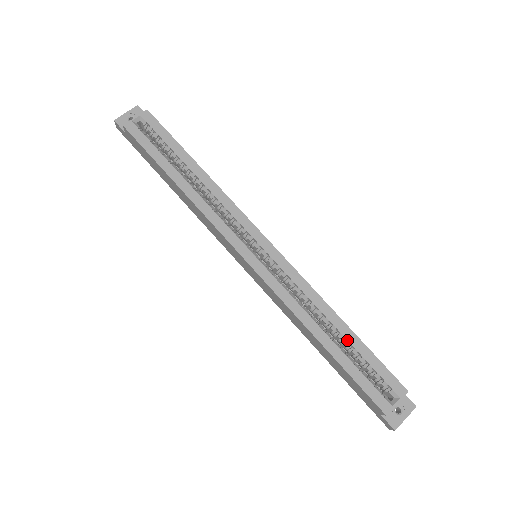
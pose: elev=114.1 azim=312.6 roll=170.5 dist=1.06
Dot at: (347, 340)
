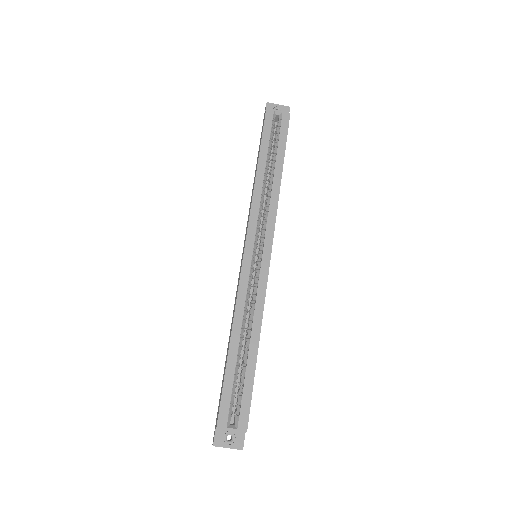
Dot at: (247, 359)
